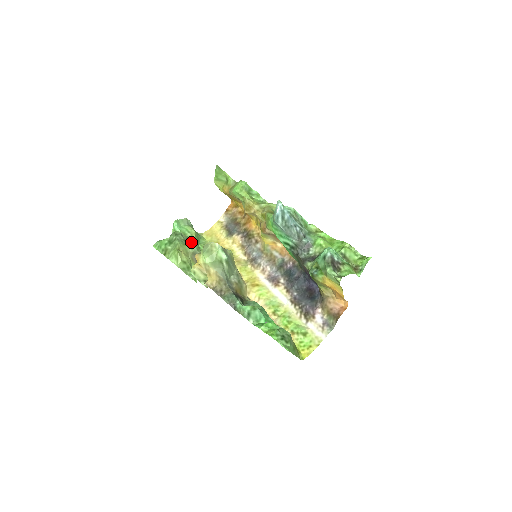
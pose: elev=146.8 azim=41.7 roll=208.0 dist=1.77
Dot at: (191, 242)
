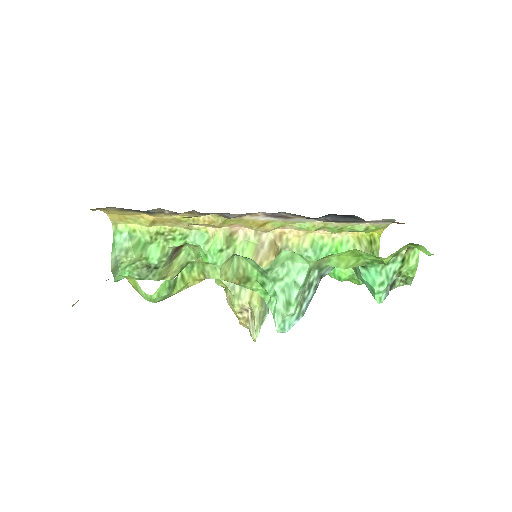
Dot at: (154, 264)
